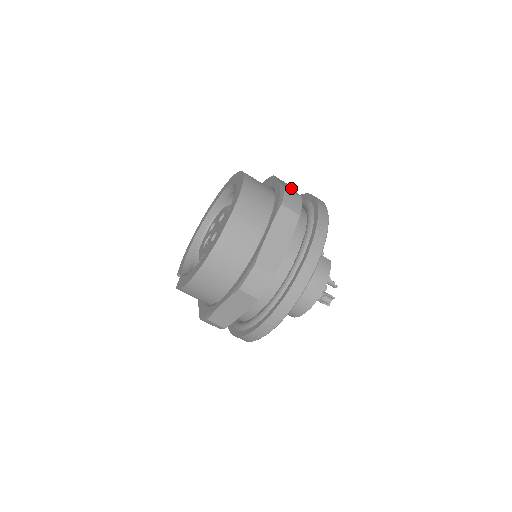
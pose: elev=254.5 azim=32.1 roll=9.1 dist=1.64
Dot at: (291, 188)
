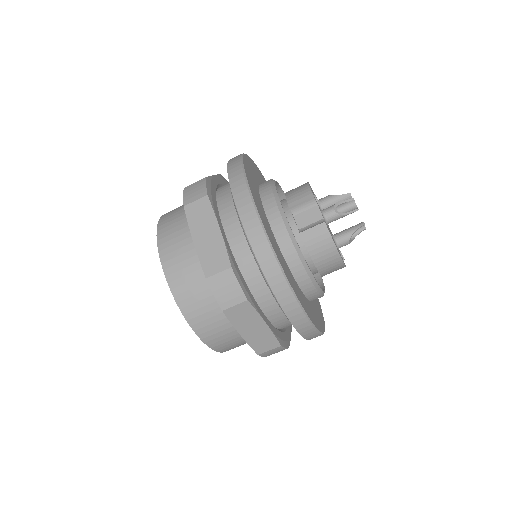
Dot at: (212, 233)
